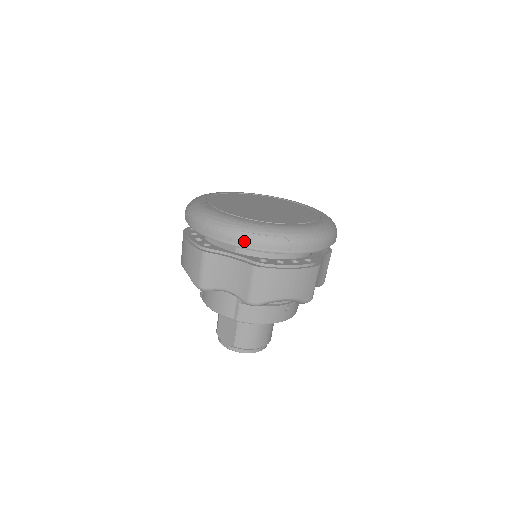
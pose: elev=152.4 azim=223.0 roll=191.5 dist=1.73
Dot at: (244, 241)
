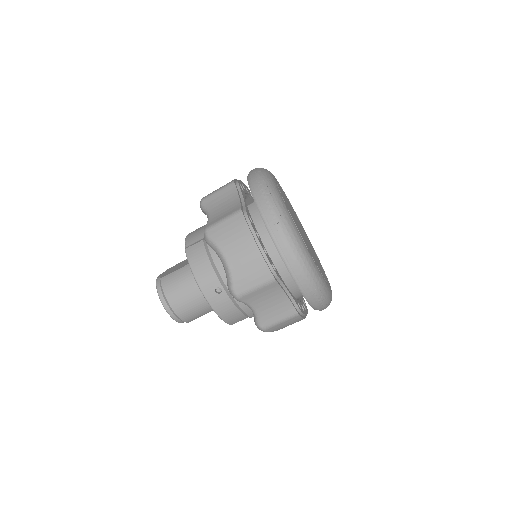
Dot at: (259, 188)
